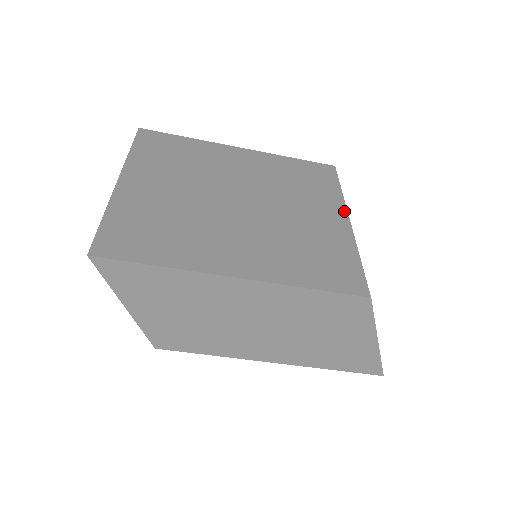
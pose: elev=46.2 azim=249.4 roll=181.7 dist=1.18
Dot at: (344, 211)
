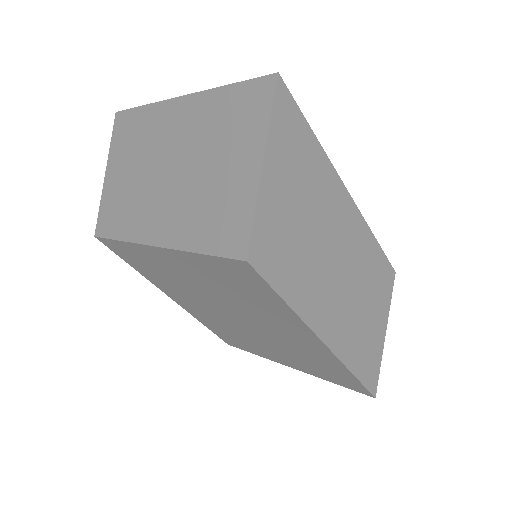
Dot at: occluded
